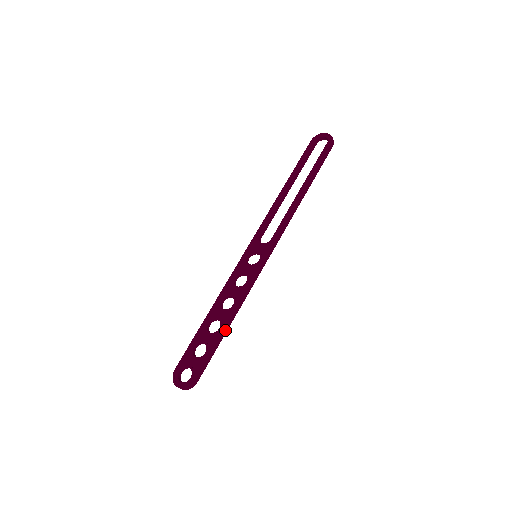
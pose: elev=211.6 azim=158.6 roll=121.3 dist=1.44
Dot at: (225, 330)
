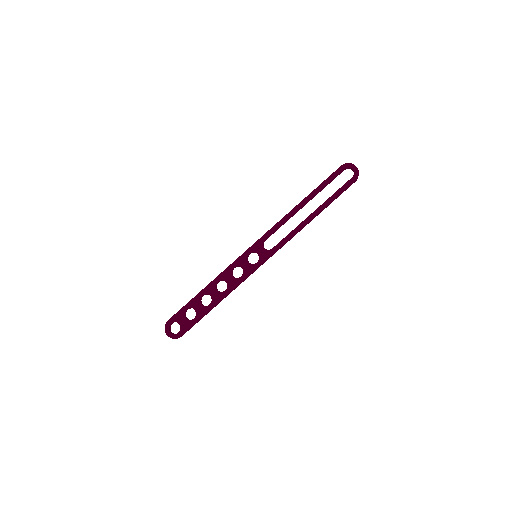
Dot at: (213, 307)
